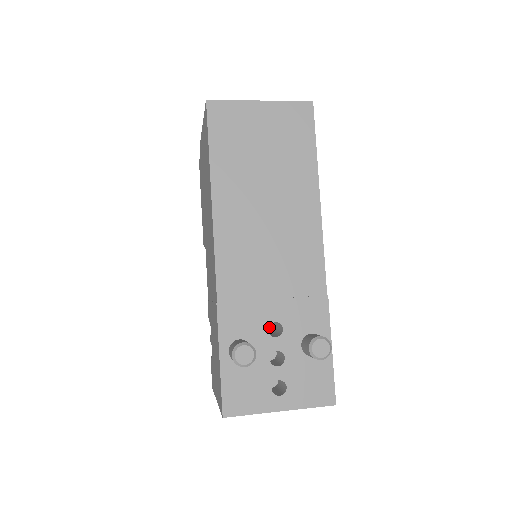
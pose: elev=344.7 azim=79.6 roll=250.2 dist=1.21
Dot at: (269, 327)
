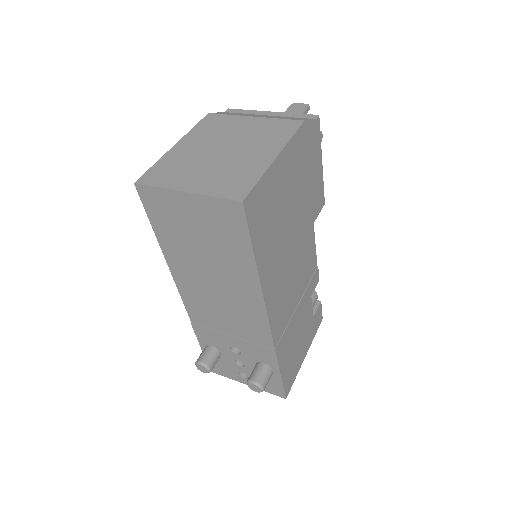
Dot at: occluded
